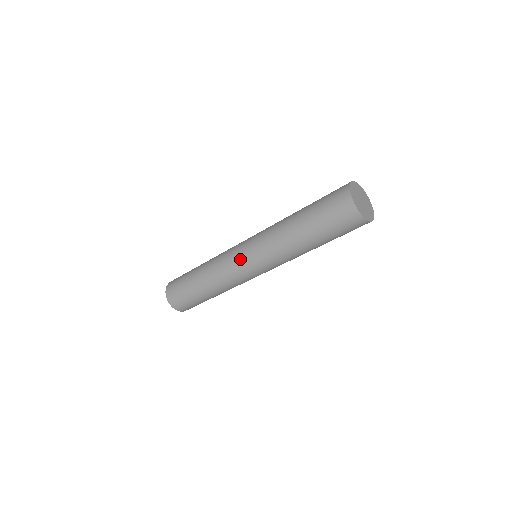
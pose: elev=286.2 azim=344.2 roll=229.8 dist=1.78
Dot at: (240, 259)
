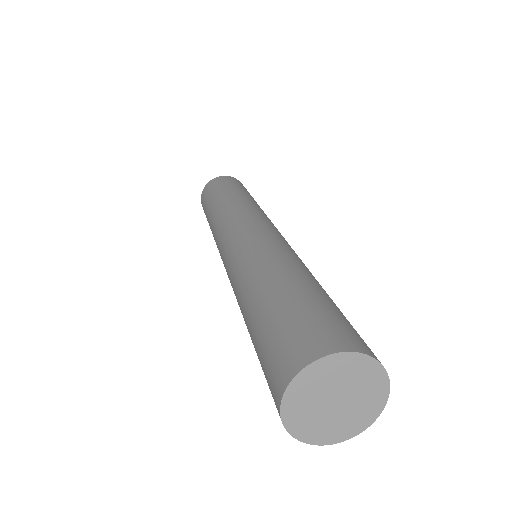
Dot at: occluded
